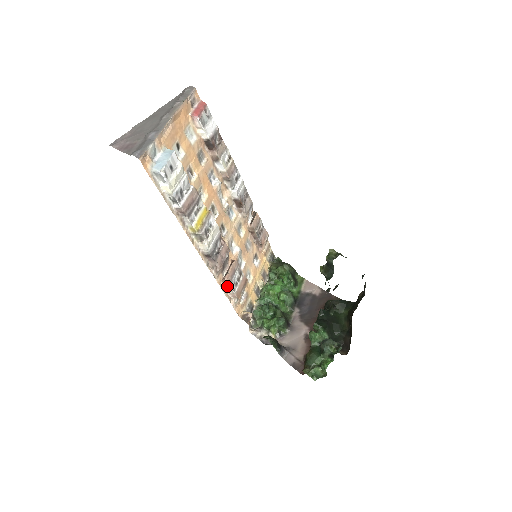
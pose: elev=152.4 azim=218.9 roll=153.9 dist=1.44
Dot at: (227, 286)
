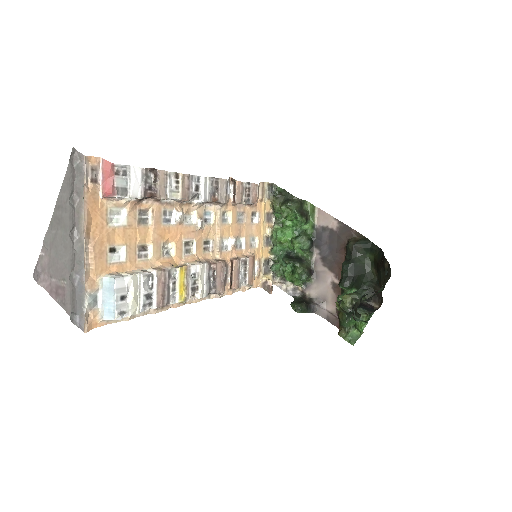
Dot at: (237, 288)
